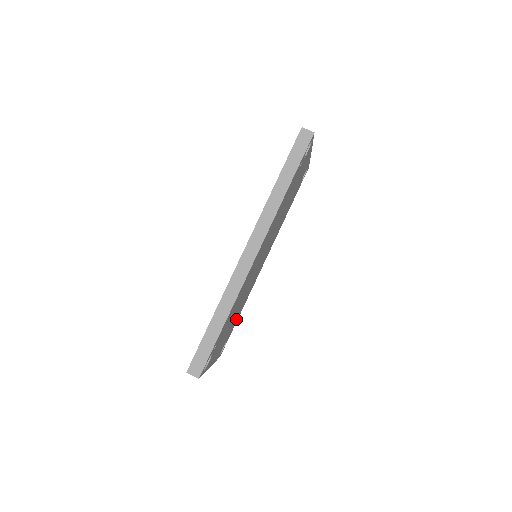
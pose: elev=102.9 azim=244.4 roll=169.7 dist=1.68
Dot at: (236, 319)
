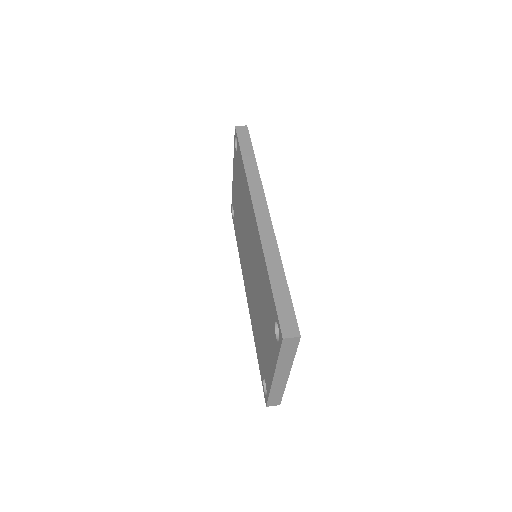
Dot at: occluded
